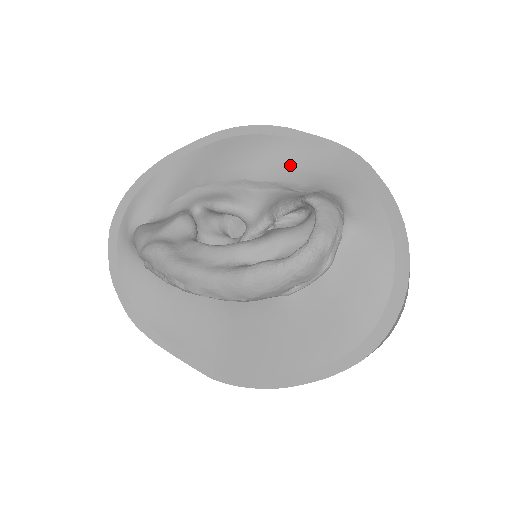
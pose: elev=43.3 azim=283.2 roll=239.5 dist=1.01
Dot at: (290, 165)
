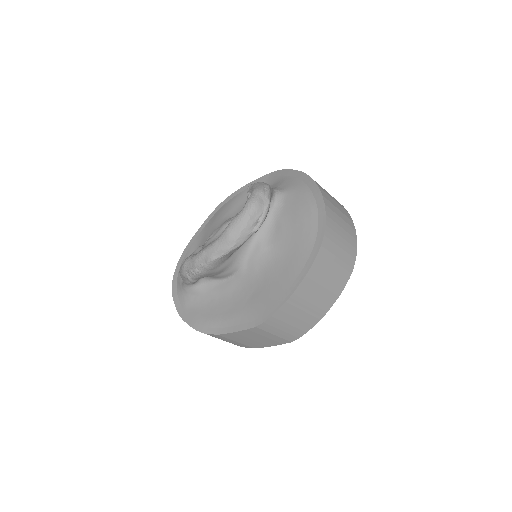
Dot at: occluded
